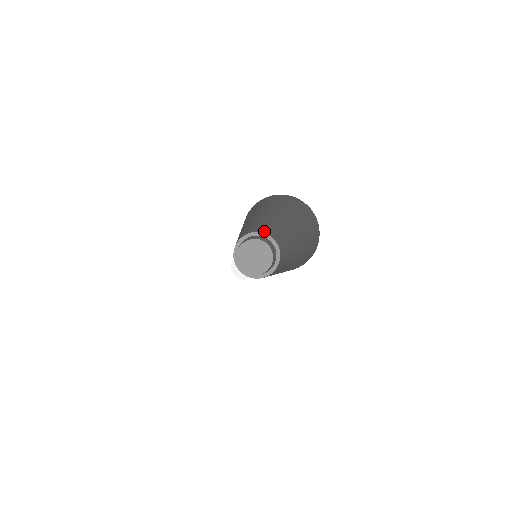
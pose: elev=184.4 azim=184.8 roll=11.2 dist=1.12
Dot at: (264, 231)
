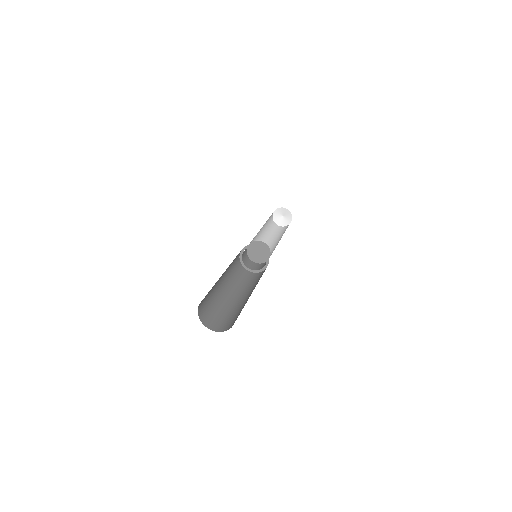
Dot at: occluded
